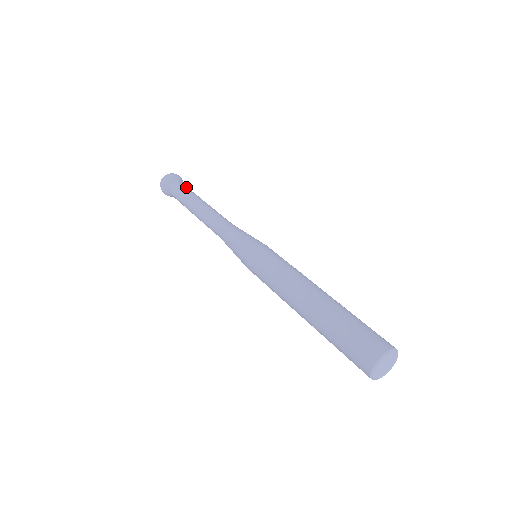
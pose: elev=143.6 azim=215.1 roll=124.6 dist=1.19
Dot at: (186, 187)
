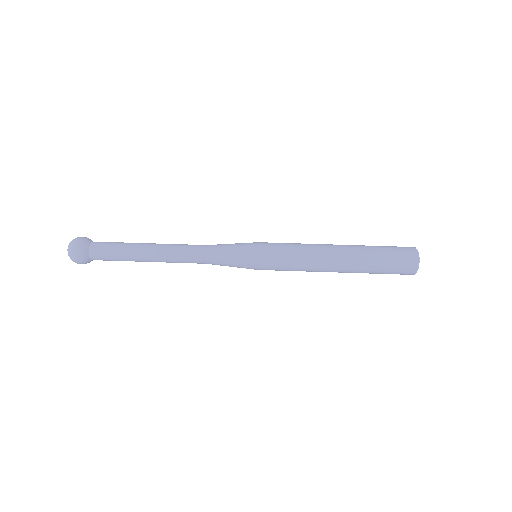
Dot at: (108, 248)
